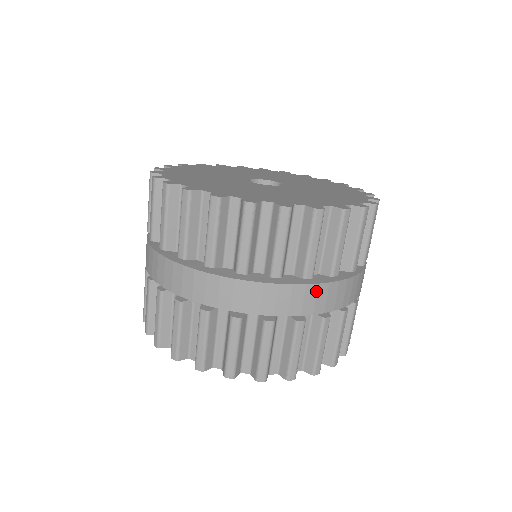
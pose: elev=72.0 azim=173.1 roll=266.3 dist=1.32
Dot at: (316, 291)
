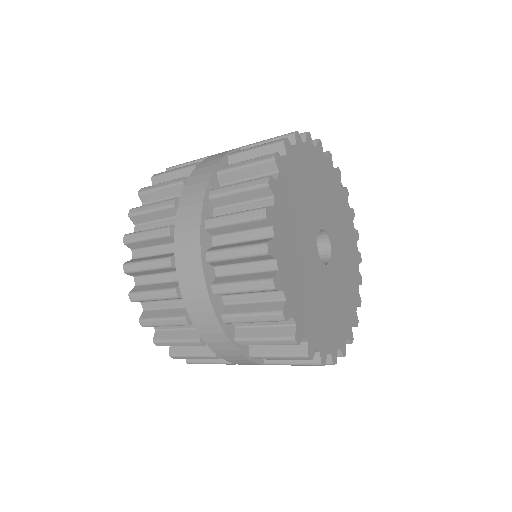
Dot at: (231, 349)
